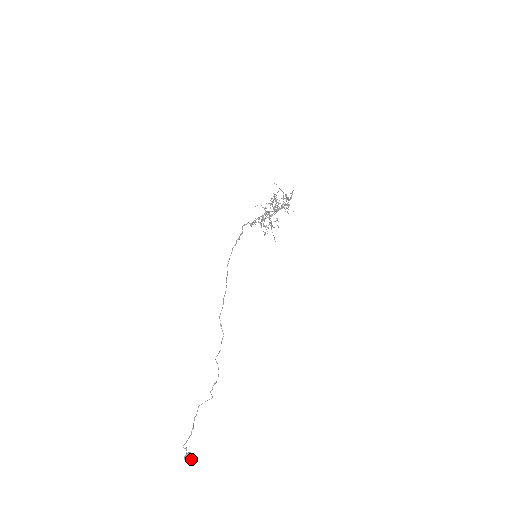
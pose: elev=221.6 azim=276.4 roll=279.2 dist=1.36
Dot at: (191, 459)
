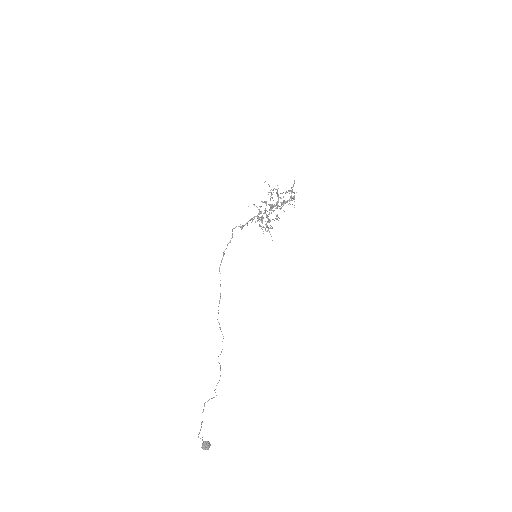
Dot at: (207, 448)
